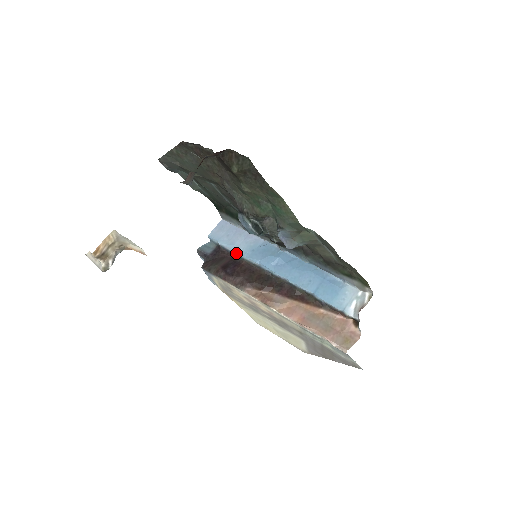
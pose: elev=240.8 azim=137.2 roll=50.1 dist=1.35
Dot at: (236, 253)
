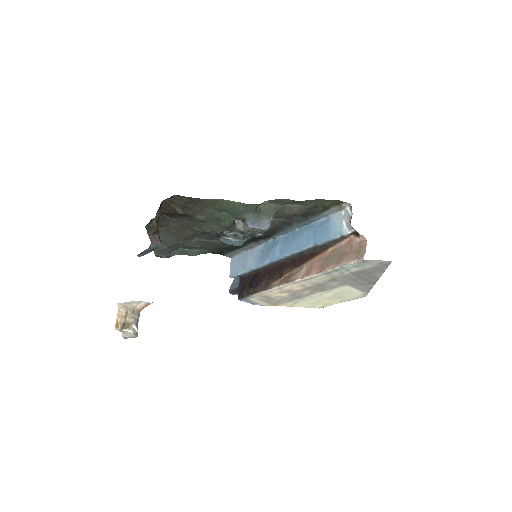
Dot at: (252, 270)
